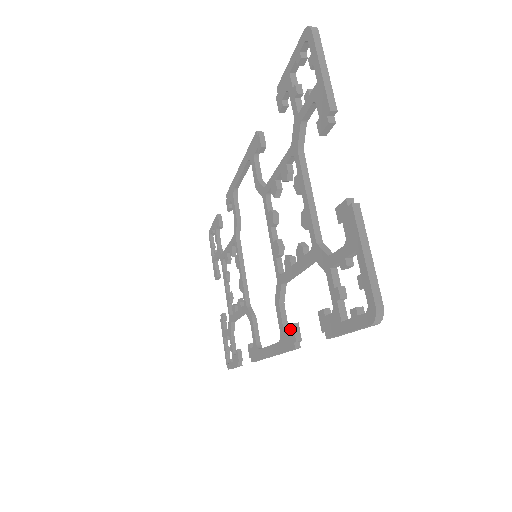
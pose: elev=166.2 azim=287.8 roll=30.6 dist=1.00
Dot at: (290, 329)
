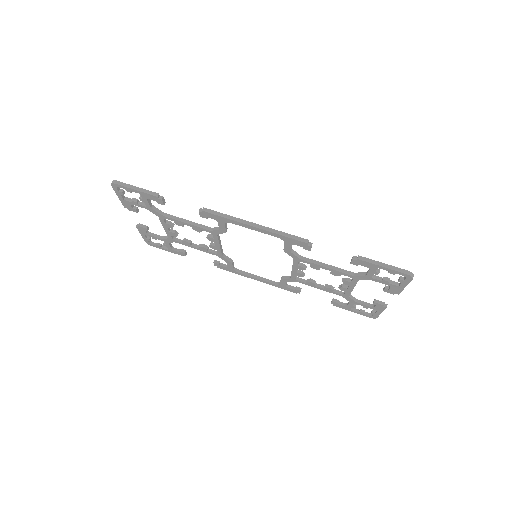
Dot at: (296, 290)
